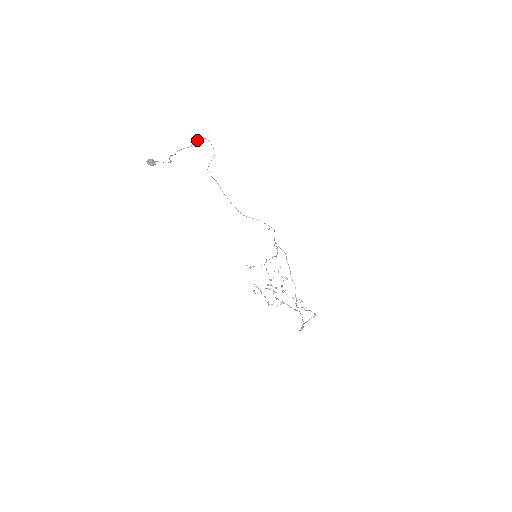
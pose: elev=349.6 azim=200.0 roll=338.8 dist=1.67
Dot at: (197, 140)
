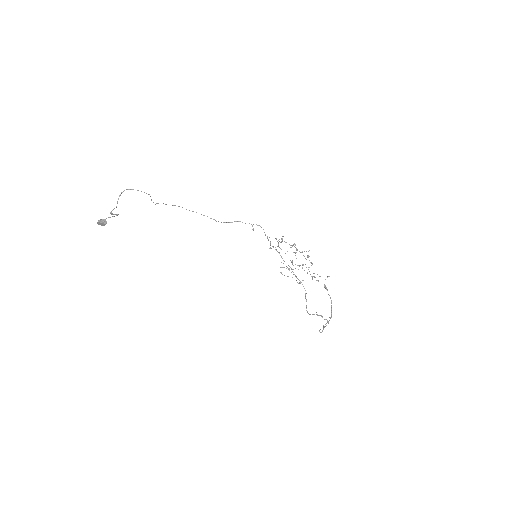
Dot at: occluded
